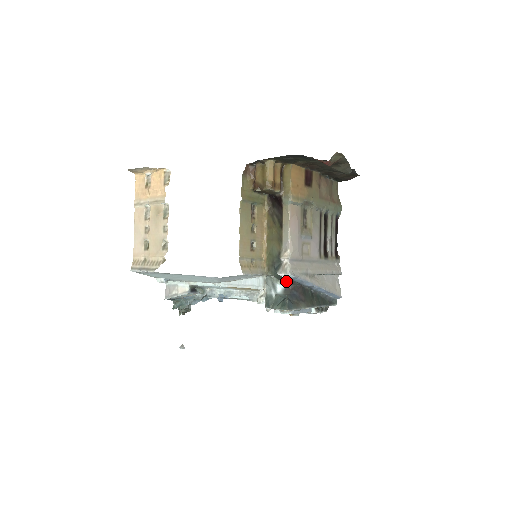
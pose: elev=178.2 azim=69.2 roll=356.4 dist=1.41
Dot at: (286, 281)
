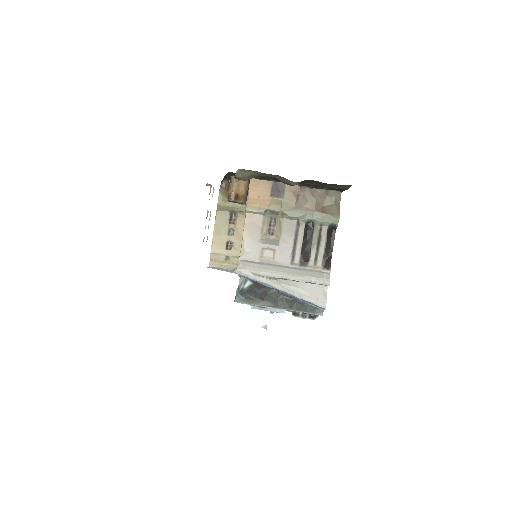
Dot at: occluded
